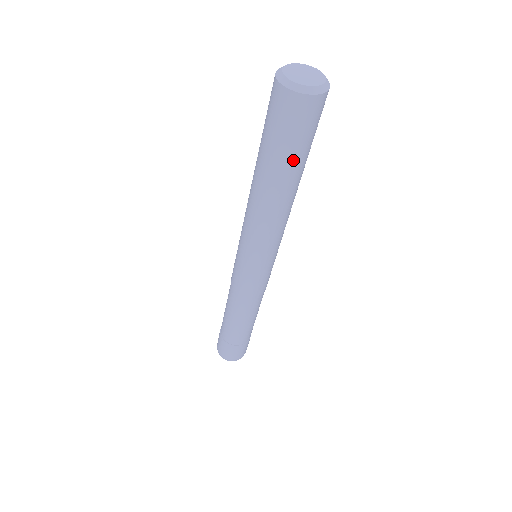
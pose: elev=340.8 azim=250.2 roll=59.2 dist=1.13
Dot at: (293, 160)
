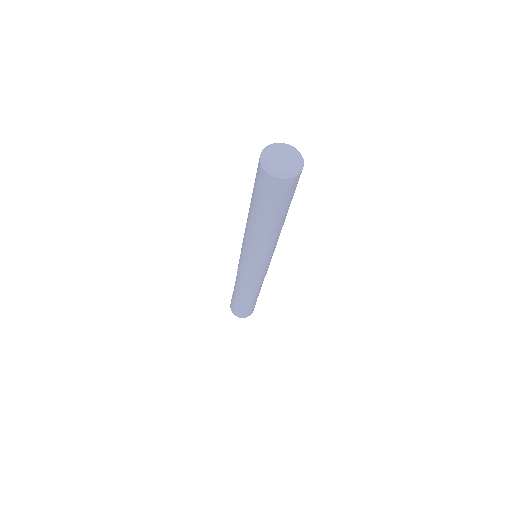
Dot at: (272, 212)
